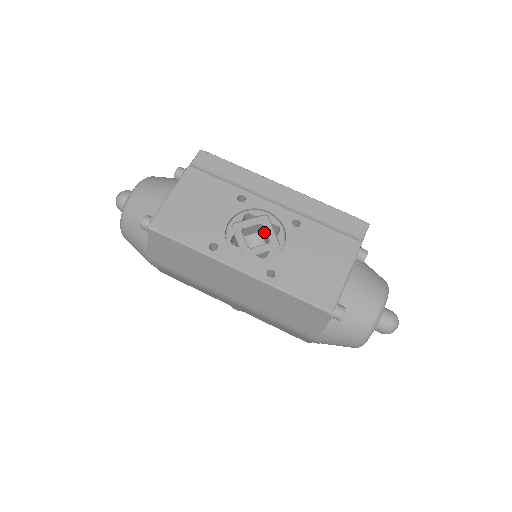
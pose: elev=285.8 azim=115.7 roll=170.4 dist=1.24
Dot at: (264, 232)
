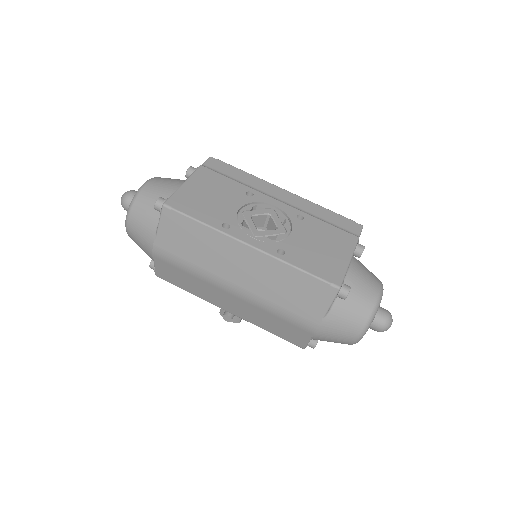
Dot at: (270, 223)
